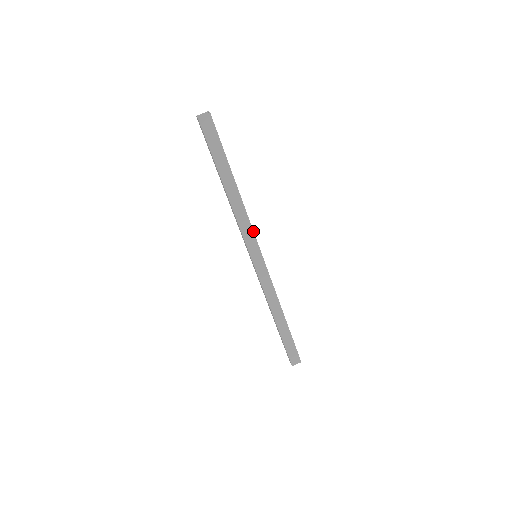
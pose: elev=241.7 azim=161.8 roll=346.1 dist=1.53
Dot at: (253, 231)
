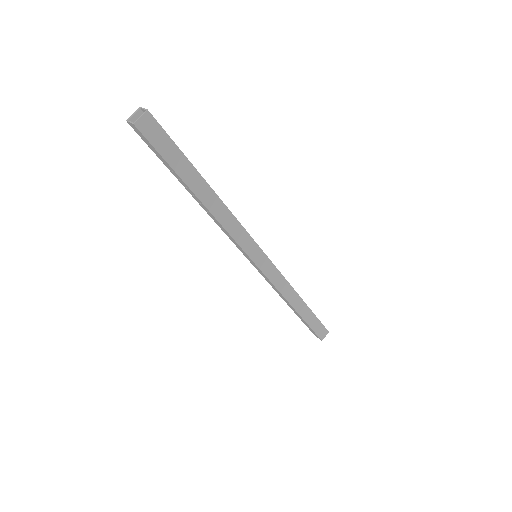
Dot at: (247, 232)
